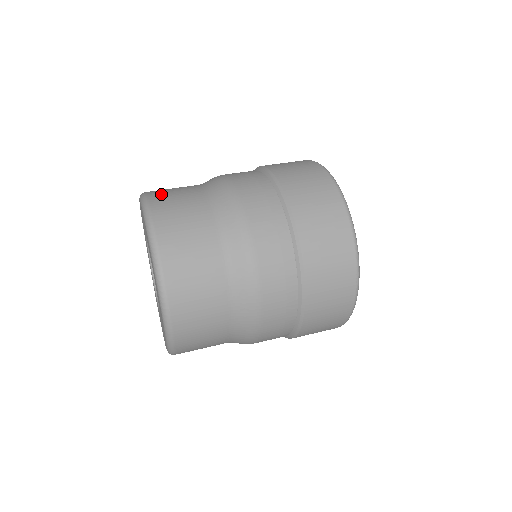
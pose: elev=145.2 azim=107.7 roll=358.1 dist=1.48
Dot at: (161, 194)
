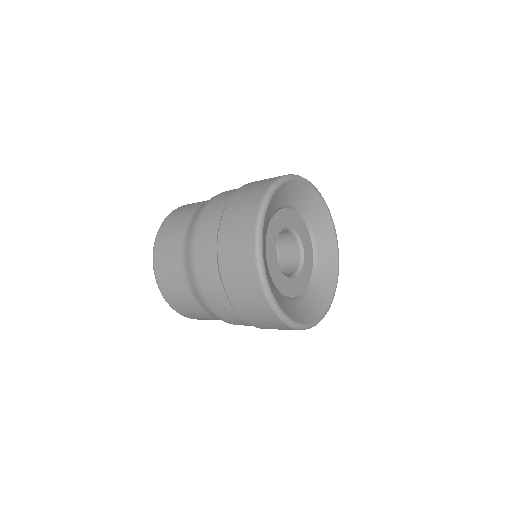
Dot at: occluded
